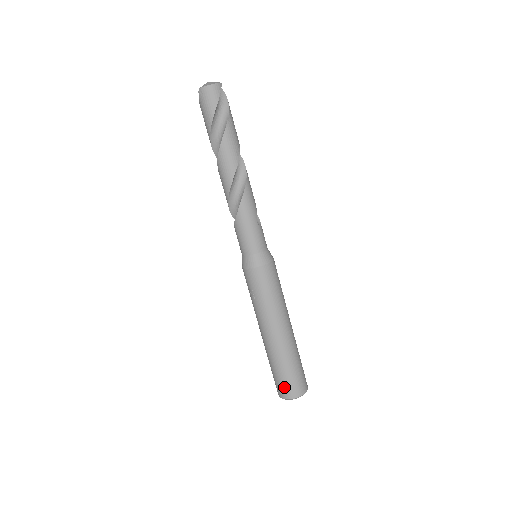
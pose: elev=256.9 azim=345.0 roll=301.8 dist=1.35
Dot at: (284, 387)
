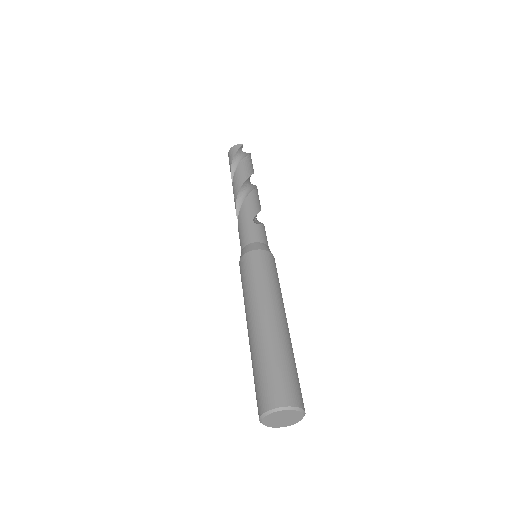
Dot at: (258, 396)
